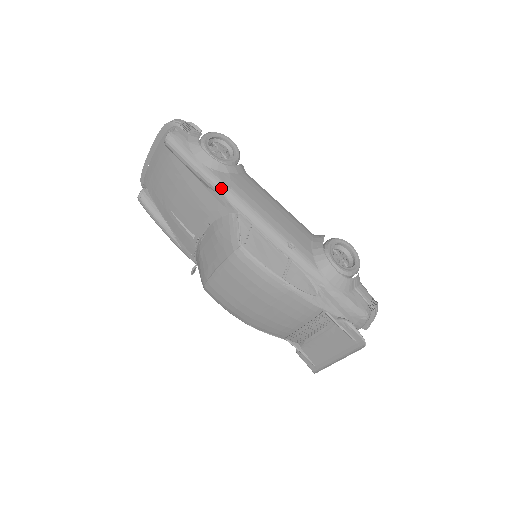
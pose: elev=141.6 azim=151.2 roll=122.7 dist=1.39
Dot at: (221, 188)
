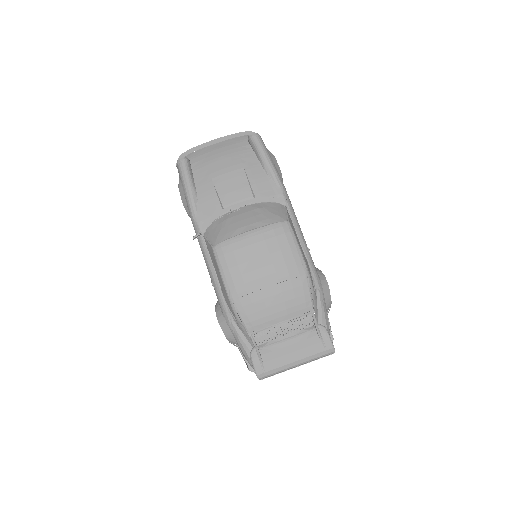
Dot at: (282, 184)
